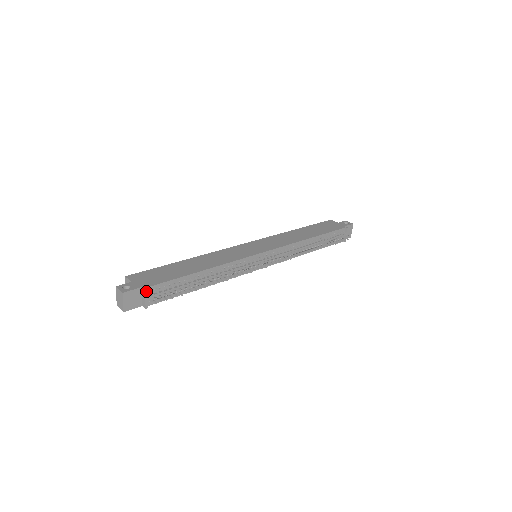
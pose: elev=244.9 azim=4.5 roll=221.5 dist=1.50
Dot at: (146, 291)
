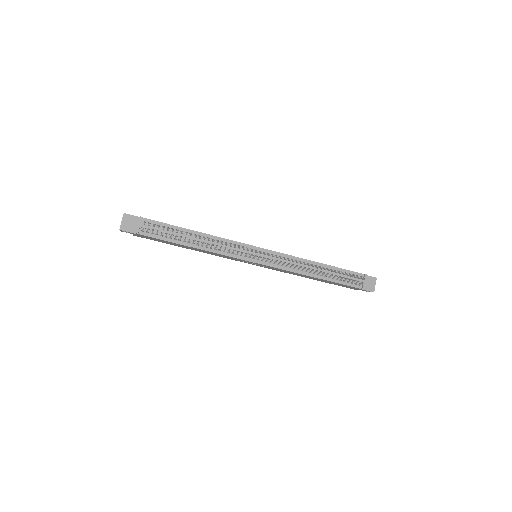
Dot at: (141, 218)
